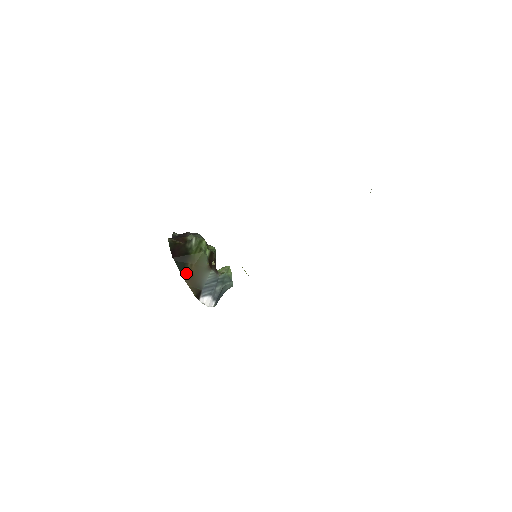
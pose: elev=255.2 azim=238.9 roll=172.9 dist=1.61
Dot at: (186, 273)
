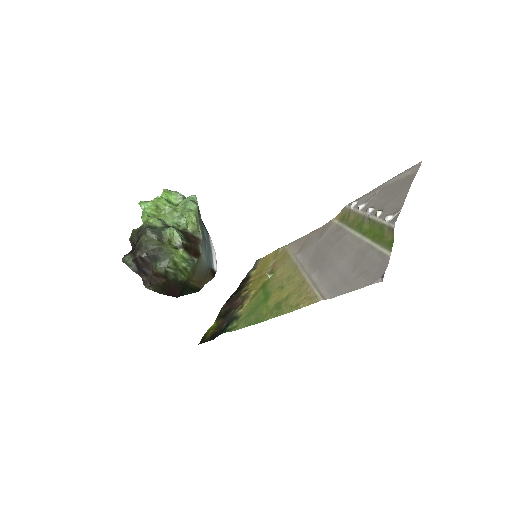
Dot at: (197, 288)
